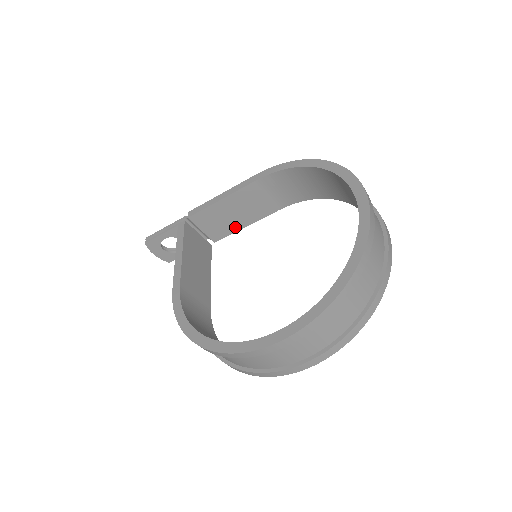
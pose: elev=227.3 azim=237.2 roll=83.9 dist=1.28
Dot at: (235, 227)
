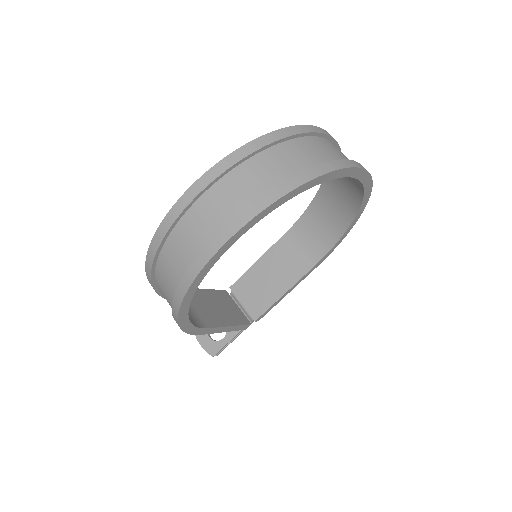
Dot at: (273, 297)
